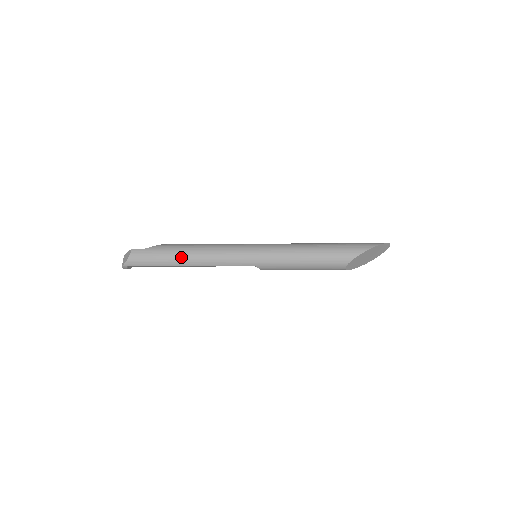
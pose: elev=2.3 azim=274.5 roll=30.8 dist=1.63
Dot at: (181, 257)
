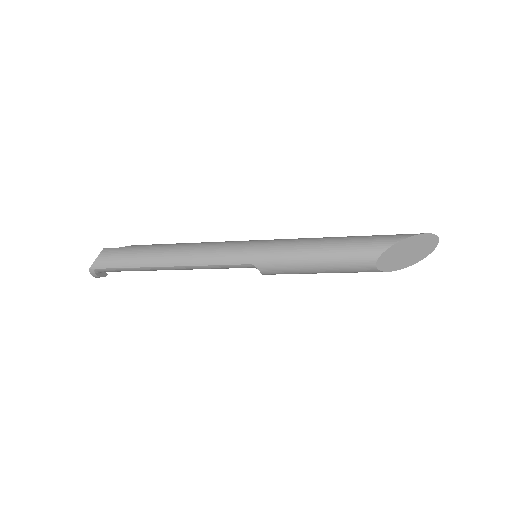
Dot at: (160, 254)
